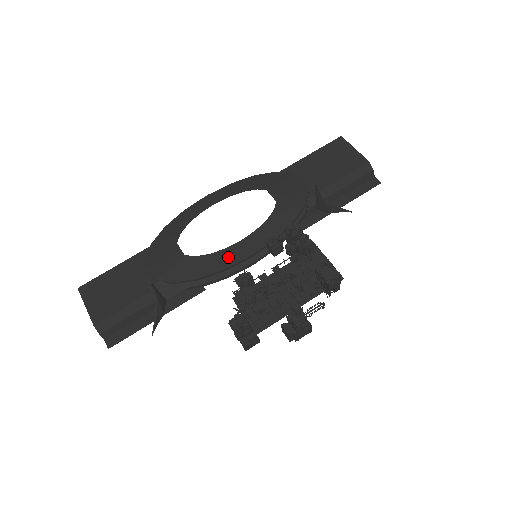
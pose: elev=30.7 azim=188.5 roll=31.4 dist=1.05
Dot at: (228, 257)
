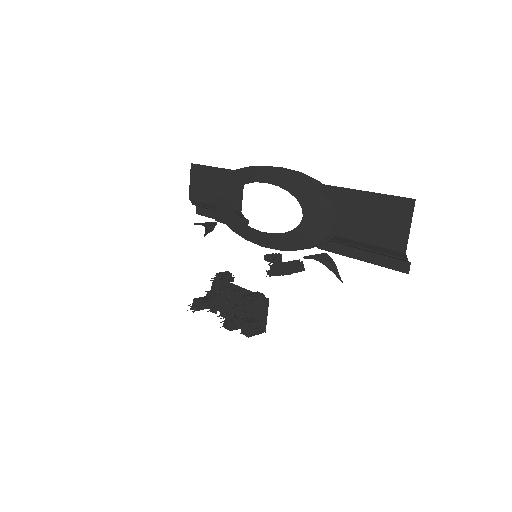
Dot at: (250, 235)
